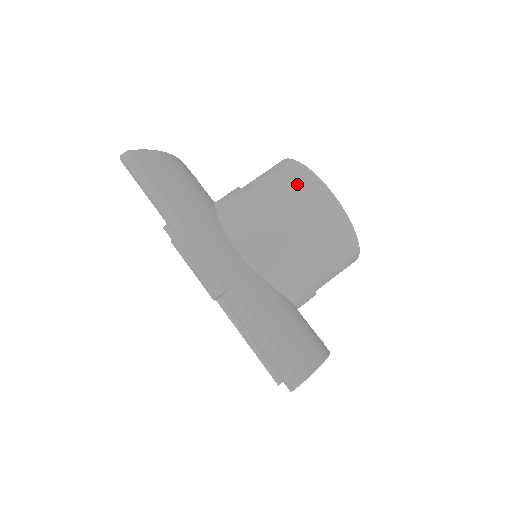
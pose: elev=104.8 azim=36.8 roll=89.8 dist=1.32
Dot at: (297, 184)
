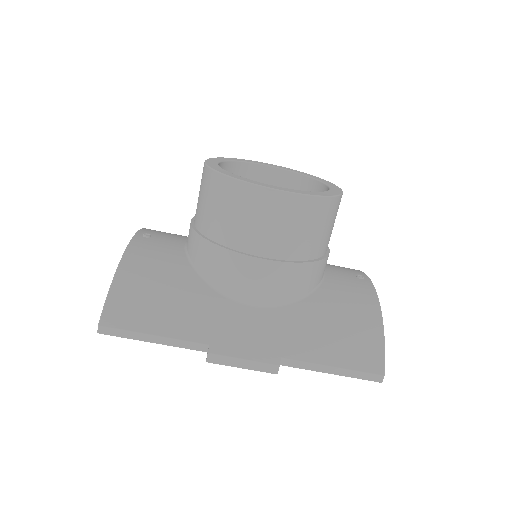
Dot at: (249, 208)
